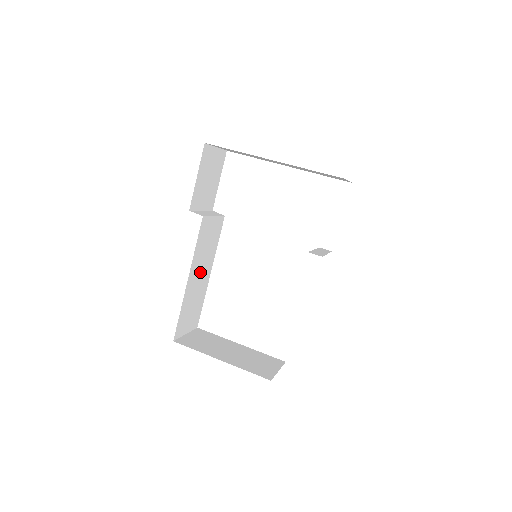
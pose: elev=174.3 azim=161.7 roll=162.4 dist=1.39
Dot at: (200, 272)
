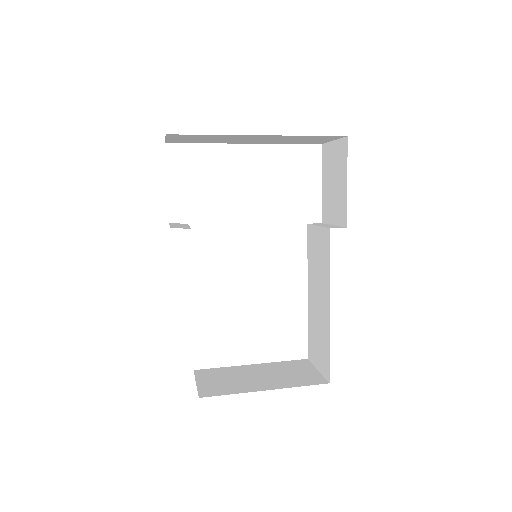
Dot at: occluded
